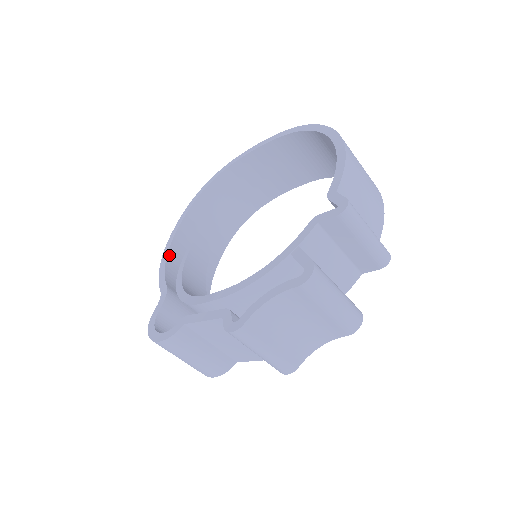
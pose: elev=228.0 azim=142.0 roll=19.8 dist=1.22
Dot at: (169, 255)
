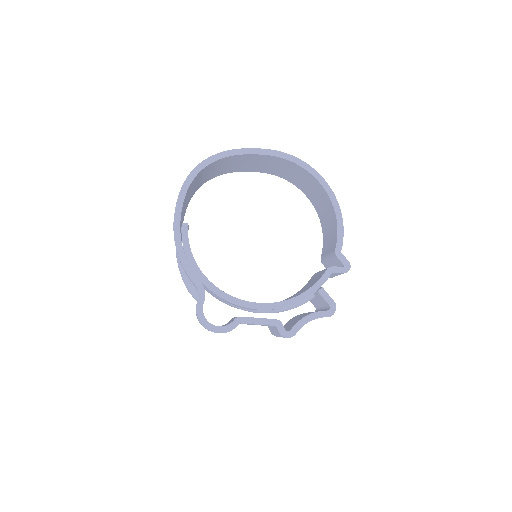
Dot at: occluded
